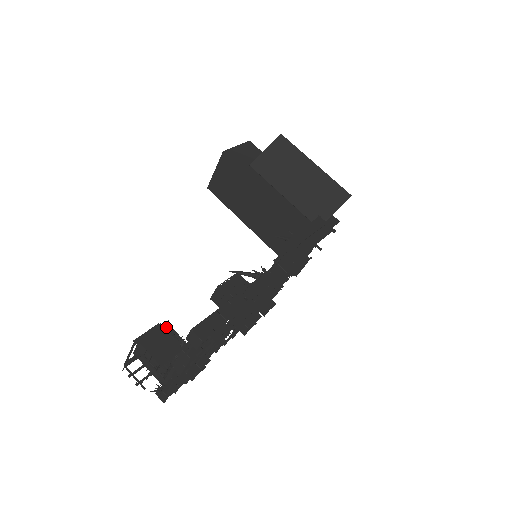
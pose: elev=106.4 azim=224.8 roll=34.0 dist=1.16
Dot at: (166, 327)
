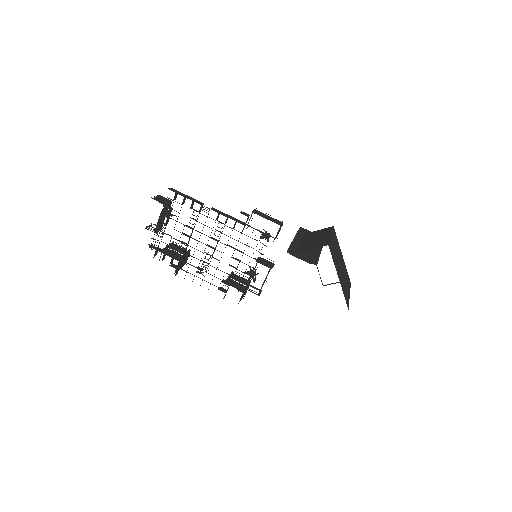
Dot at: occluded
